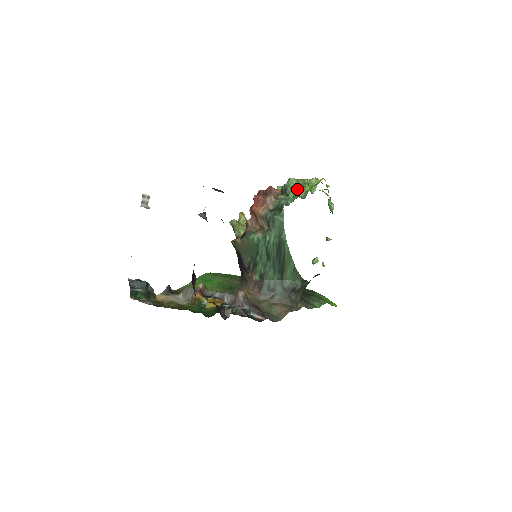
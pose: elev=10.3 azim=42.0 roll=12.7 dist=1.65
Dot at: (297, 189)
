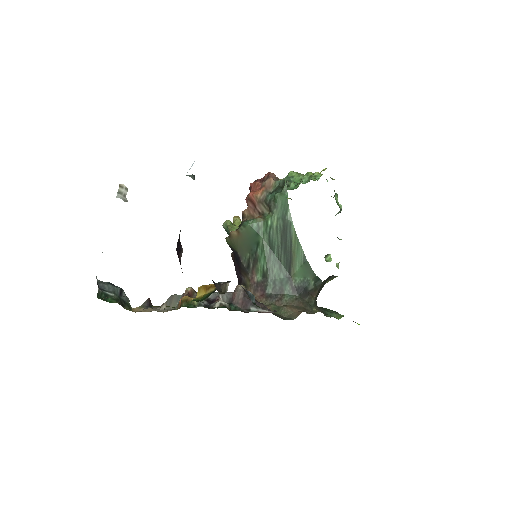
Dot at: (298, 181)
